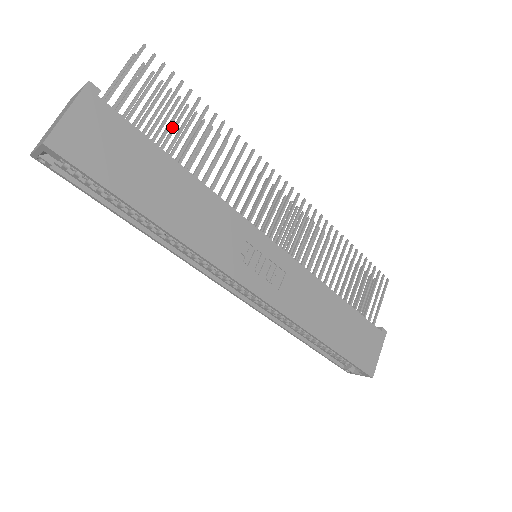
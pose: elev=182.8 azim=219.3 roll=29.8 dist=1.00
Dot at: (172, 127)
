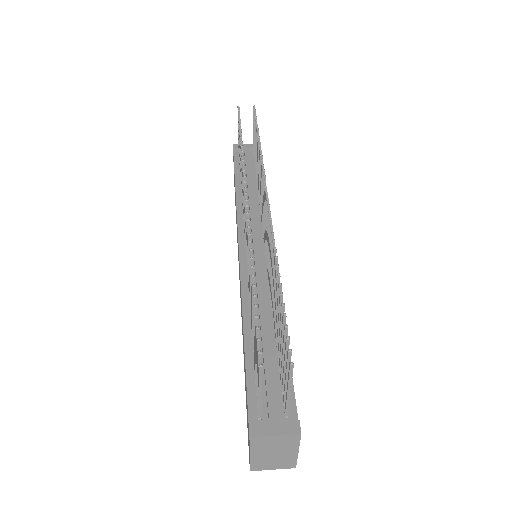
Dot at: (253, 321)
